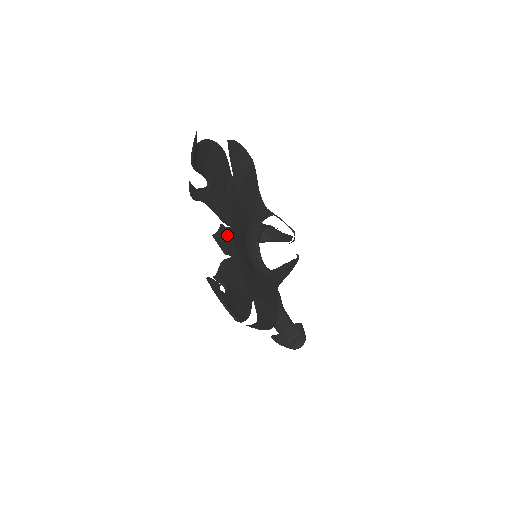
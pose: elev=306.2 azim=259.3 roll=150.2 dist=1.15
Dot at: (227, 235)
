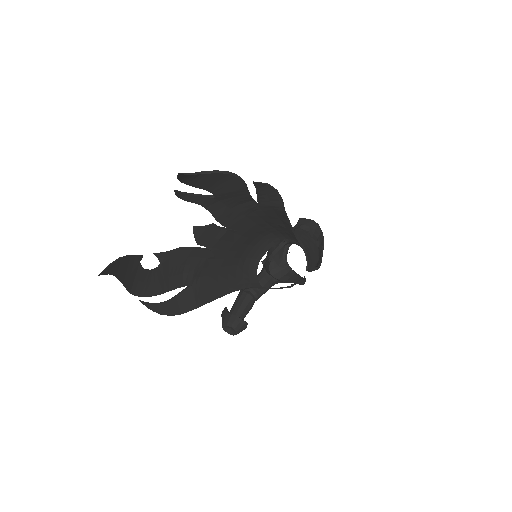
Dot at: (214, 233)
